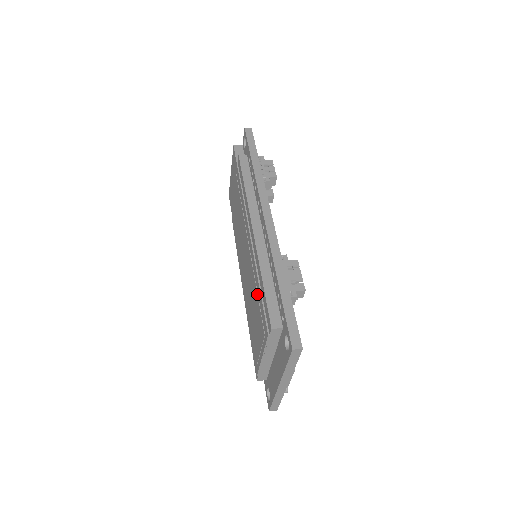
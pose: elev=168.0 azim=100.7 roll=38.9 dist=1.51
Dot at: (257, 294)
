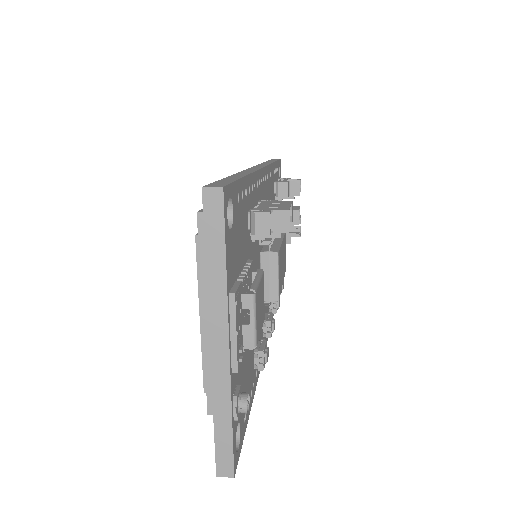
Dot at: occluded
